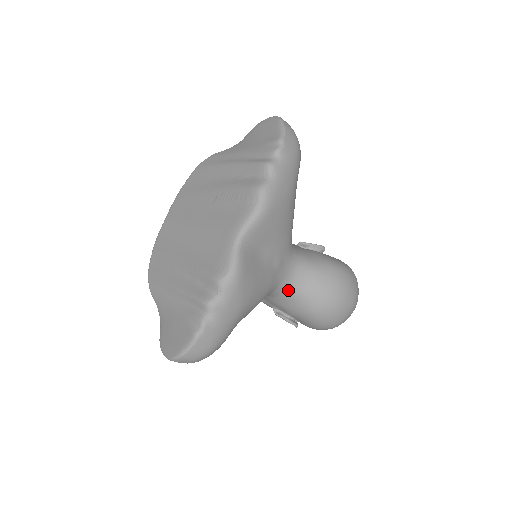
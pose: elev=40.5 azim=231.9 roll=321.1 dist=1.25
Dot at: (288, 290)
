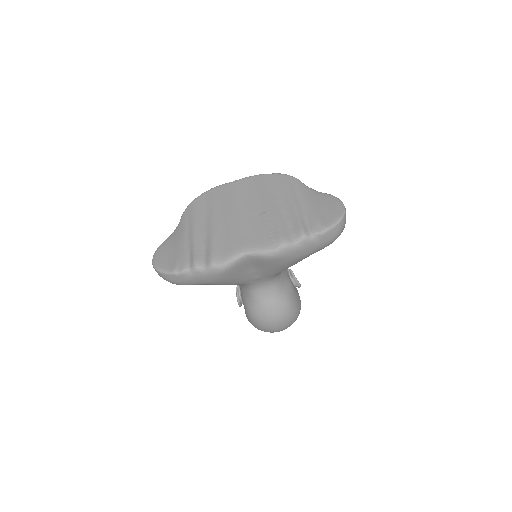
Dot at: (251, 291)
